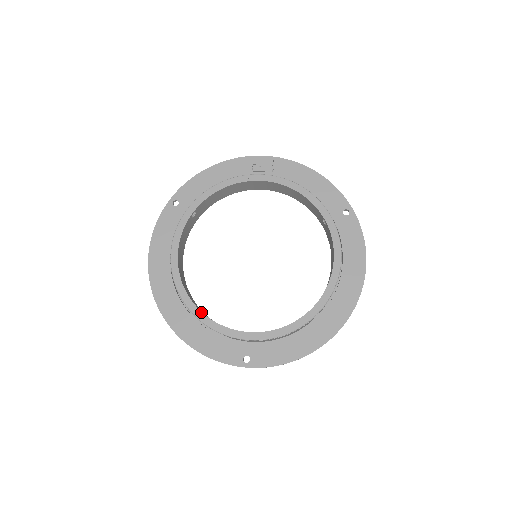
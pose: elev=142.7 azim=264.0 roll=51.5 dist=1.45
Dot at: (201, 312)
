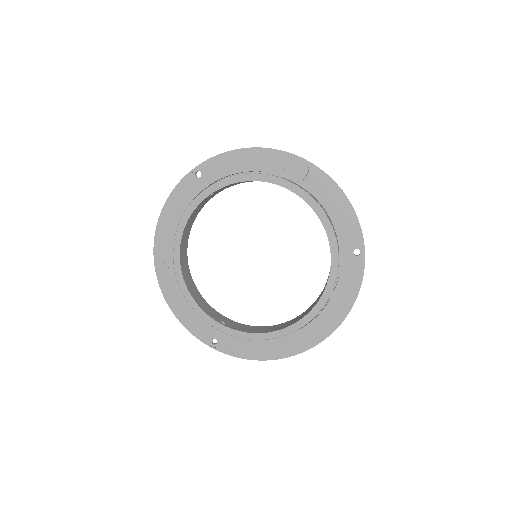
Dot at: (188, 291)
